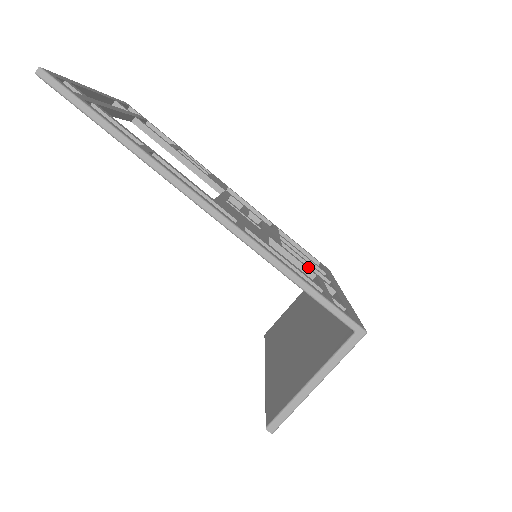
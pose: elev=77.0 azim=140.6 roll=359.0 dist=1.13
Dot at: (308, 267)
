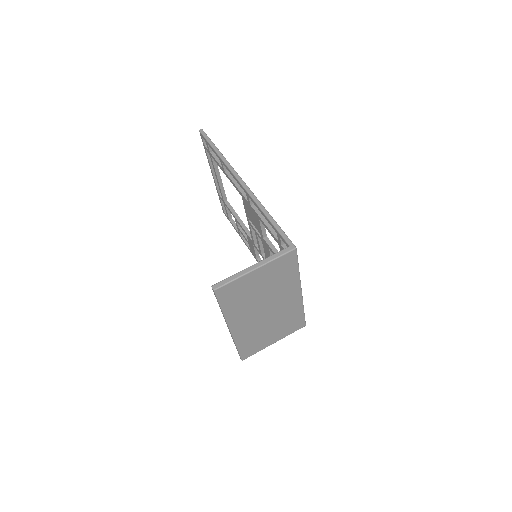
Dot at: occluded
